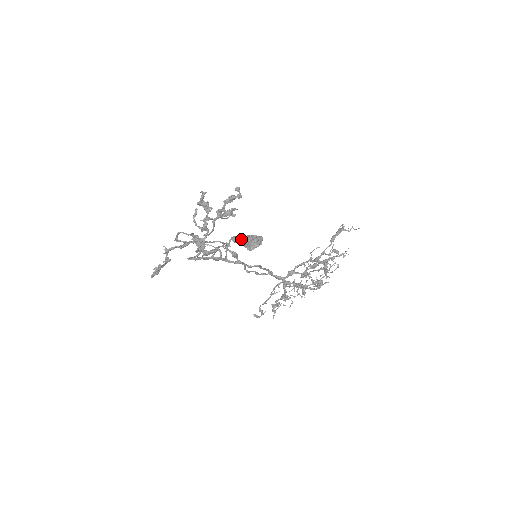
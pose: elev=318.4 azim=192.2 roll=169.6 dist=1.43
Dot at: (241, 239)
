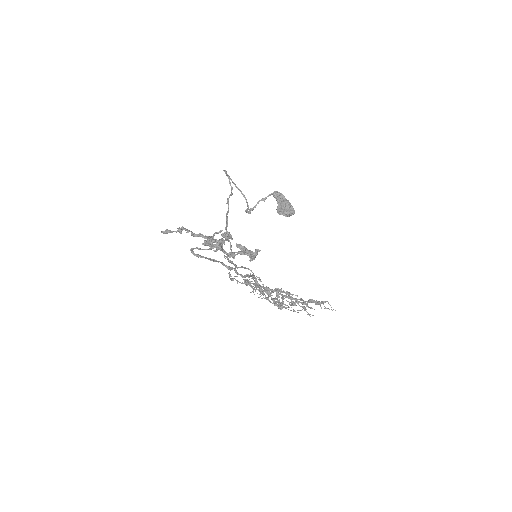
Dot at: (280, 198)
